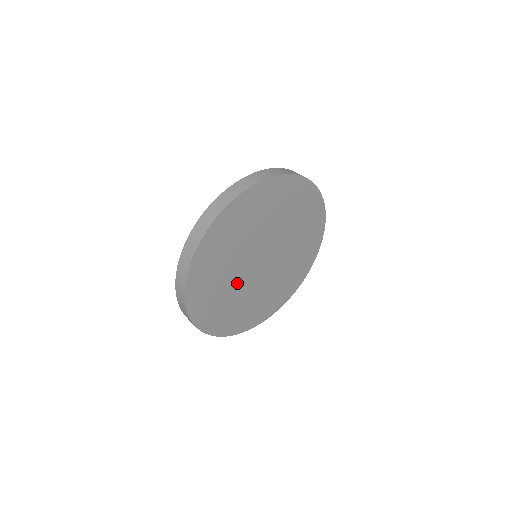
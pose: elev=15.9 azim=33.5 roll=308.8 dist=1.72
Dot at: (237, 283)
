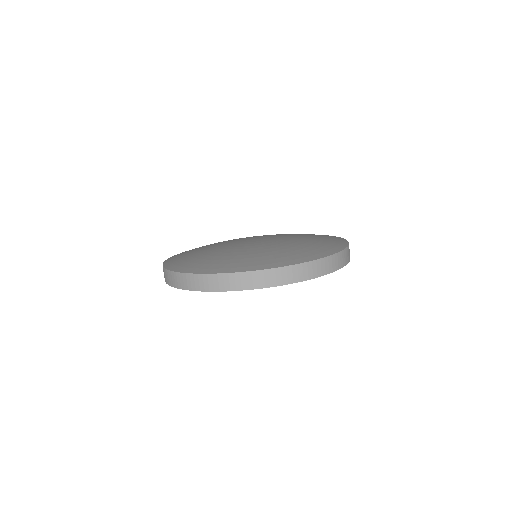
Dot at: occluded
